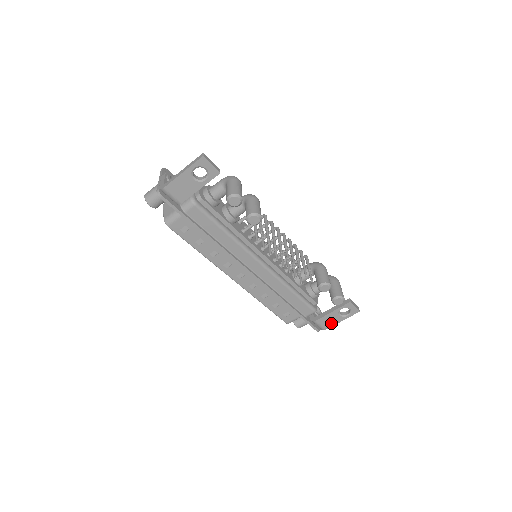
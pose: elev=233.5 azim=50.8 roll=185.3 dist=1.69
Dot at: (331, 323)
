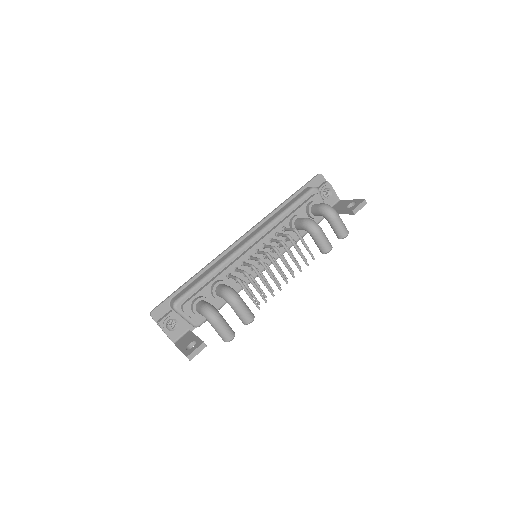
Dot at: occluded
